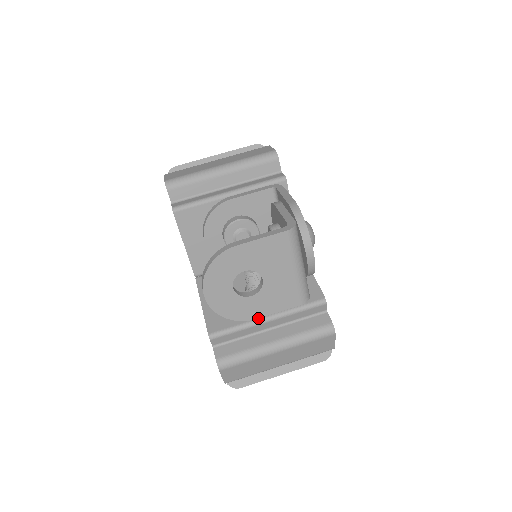
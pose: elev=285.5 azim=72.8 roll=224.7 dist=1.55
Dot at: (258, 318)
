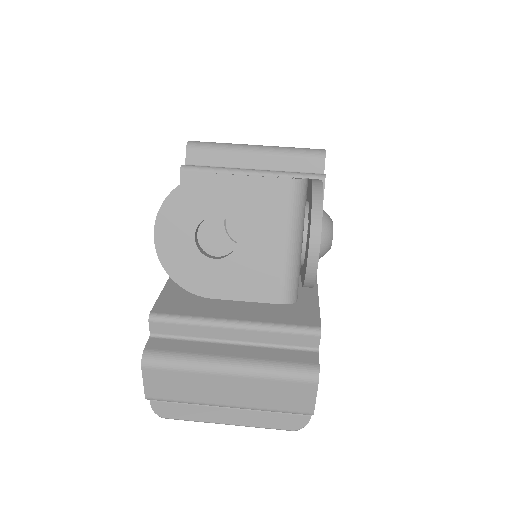
Dot at: (222, 318)
